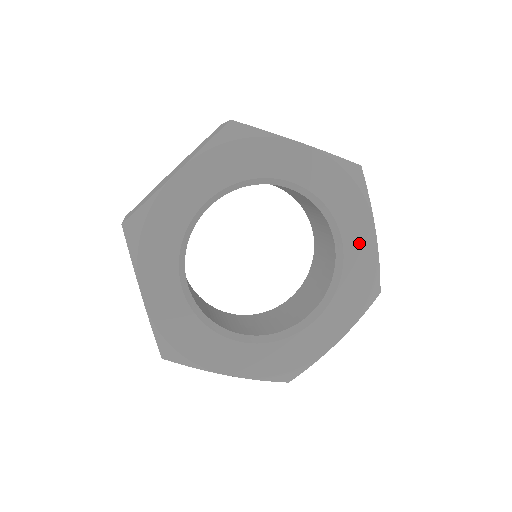
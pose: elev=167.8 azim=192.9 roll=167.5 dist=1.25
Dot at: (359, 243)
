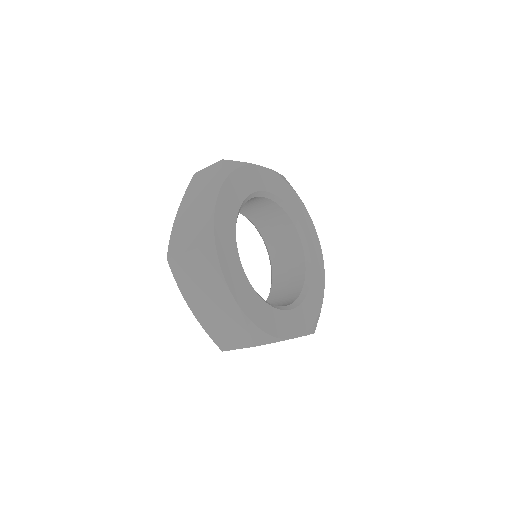
Dot at: (306, 222)
